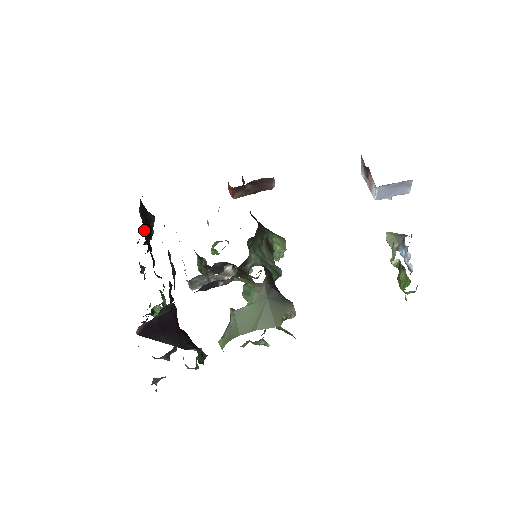
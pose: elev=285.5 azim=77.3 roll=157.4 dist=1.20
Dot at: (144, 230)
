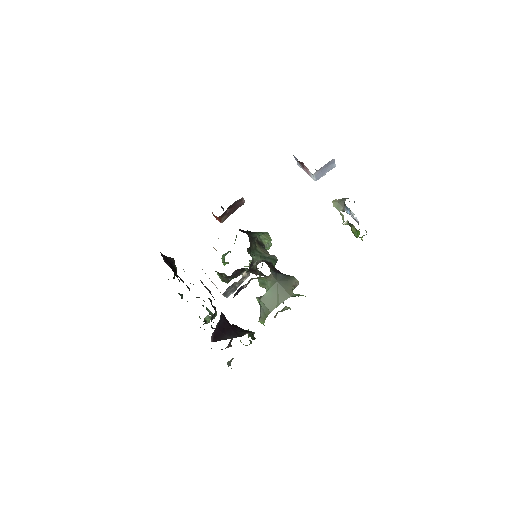
Dot at: occluded
